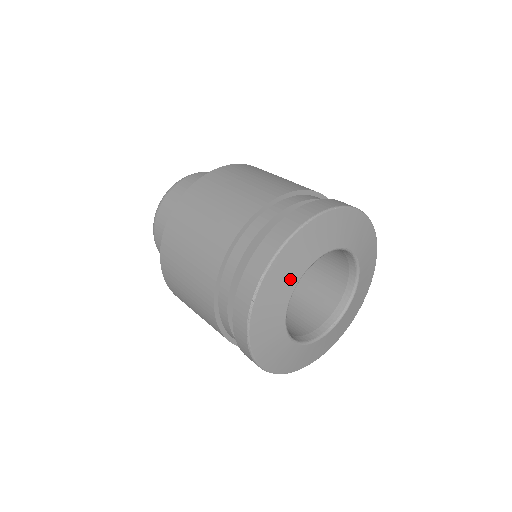
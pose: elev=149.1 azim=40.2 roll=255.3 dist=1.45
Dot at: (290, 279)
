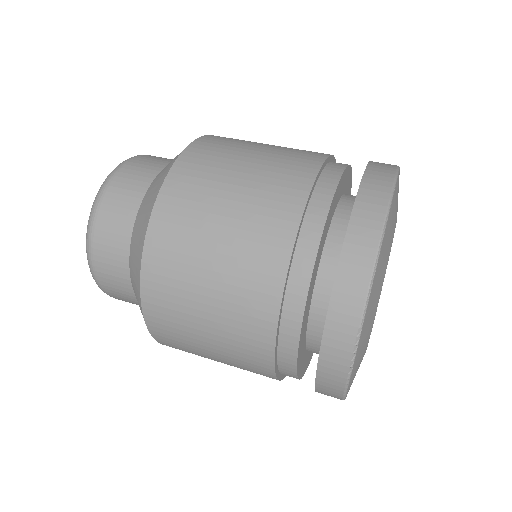
Dot at: (375, 306)
